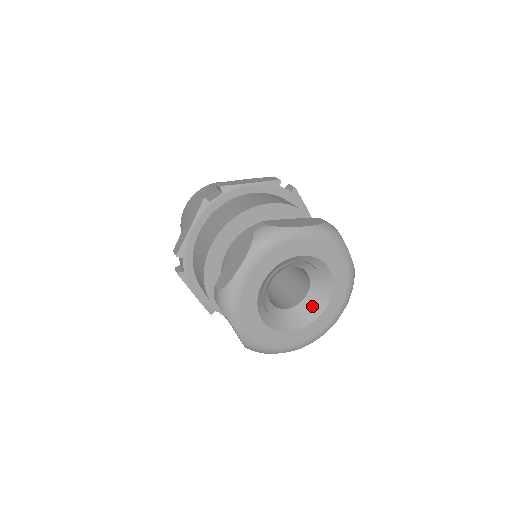
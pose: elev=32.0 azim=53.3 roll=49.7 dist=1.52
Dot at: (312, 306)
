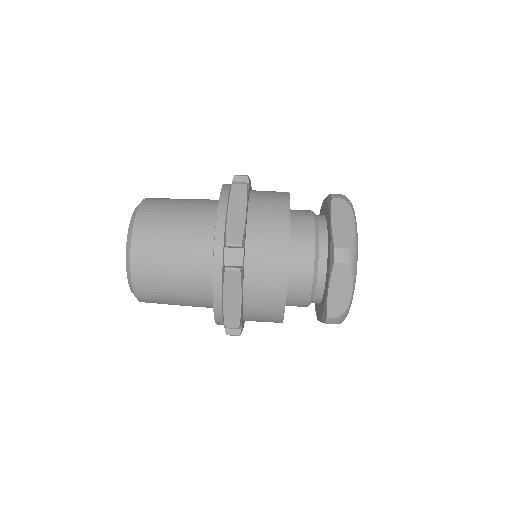
Dot at: occluded
